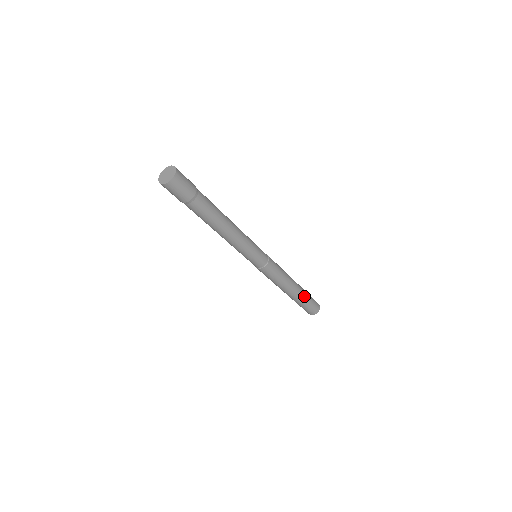
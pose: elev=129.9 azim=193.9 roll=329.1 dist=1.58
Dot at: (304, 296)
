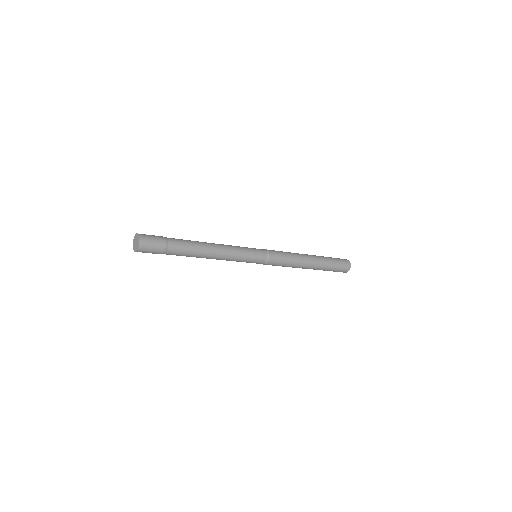
Dot at: (323, 269)
